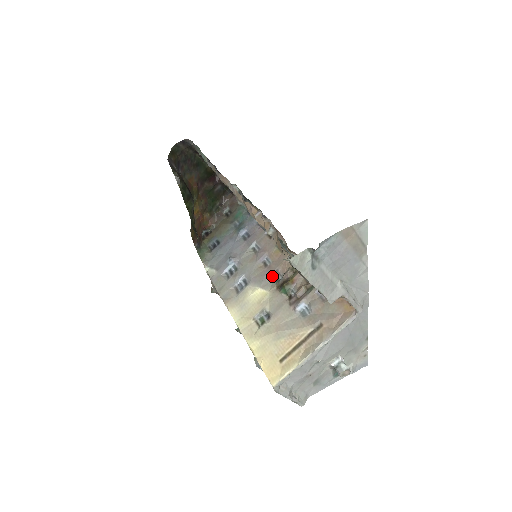
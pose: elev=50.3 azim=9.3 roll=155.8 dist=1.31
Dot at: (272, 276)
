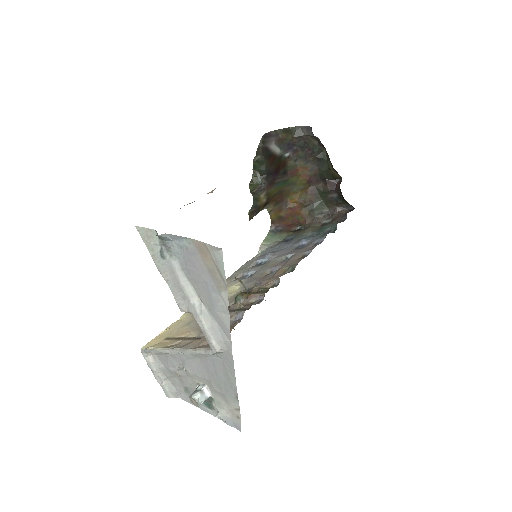
Dot at: (255, 284)
